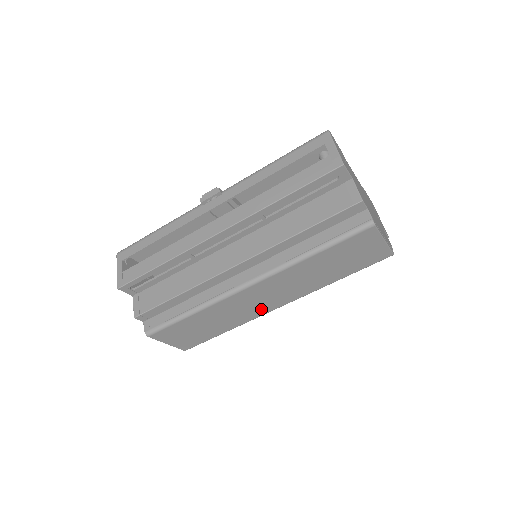
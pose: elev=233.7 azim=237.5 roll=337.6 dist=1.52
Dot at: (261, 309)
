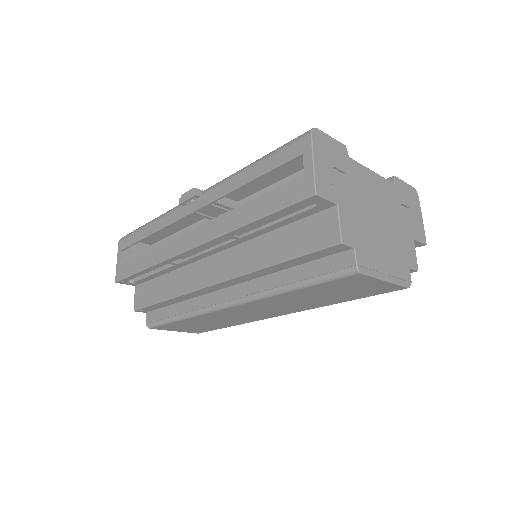
Dot at: (259, 316)
